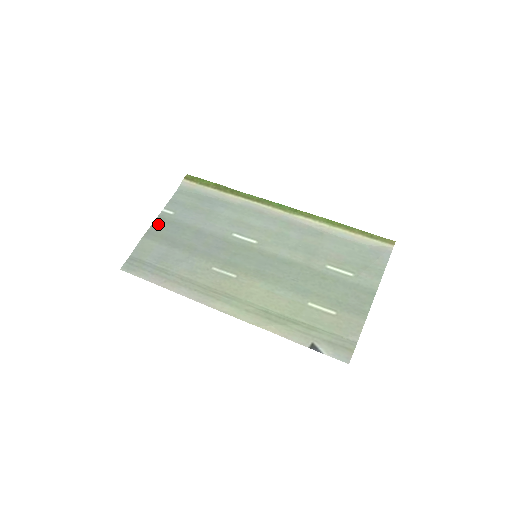
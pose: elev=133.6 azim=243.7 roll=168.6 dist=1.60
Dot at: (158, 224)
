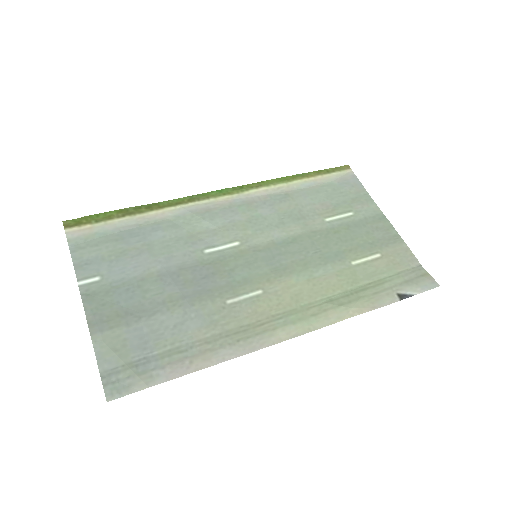
Dot at: (94, 304)
